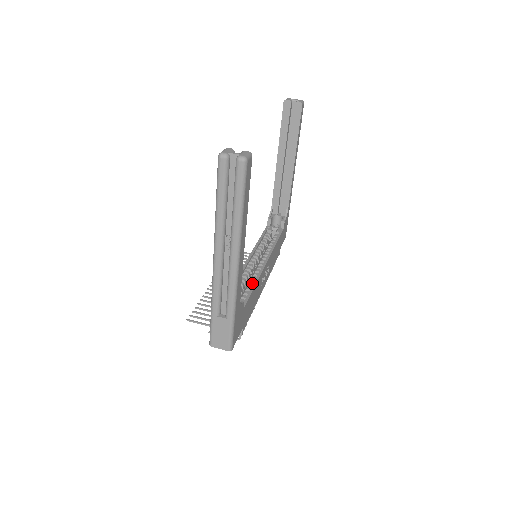
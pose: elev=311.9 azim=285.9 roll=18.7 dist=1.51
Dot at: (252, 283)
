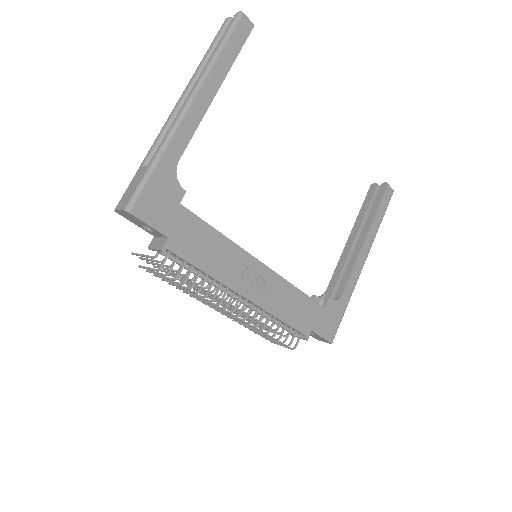
Dot at: (224, 244)
